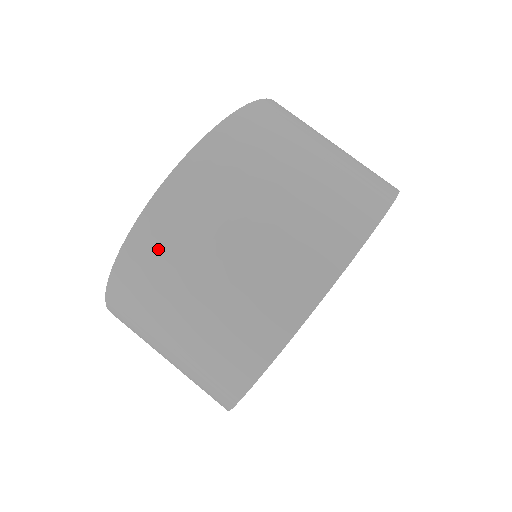
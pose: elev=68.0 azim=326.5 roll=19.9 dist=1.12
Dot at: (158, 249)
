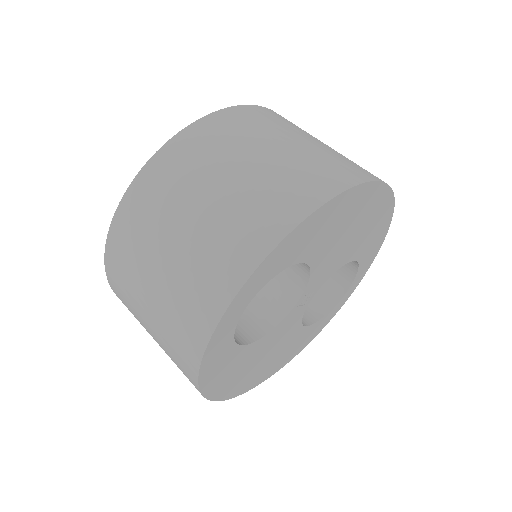
Dot at: (134, 224)
